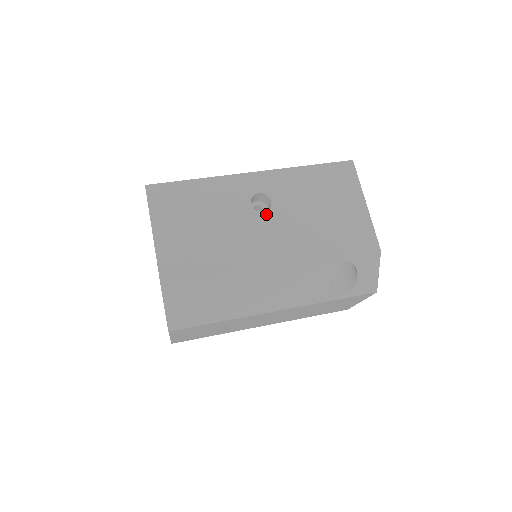
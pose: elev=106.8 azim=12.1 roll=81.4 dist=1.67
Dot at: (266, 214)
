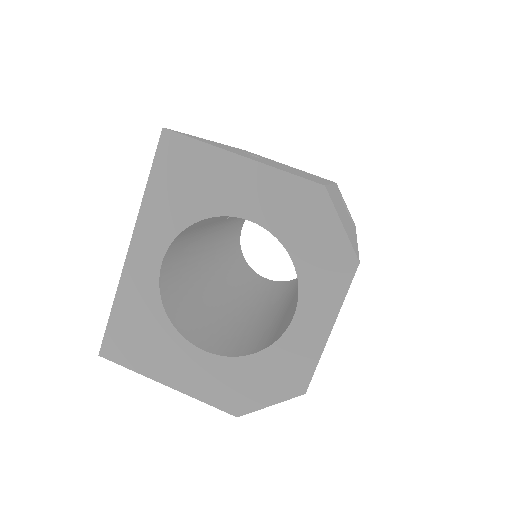
Dot at: occluded
